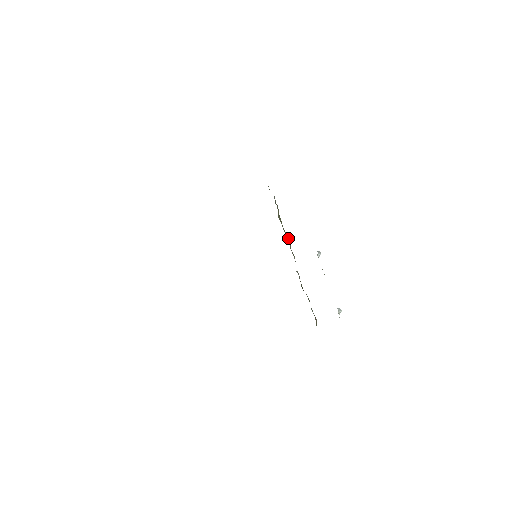
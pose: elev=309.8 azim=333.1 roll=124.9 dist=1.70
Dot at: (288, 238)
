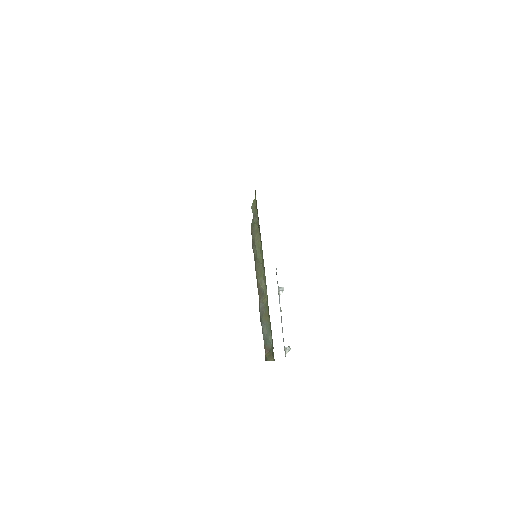
Dot at: (259, 267)
